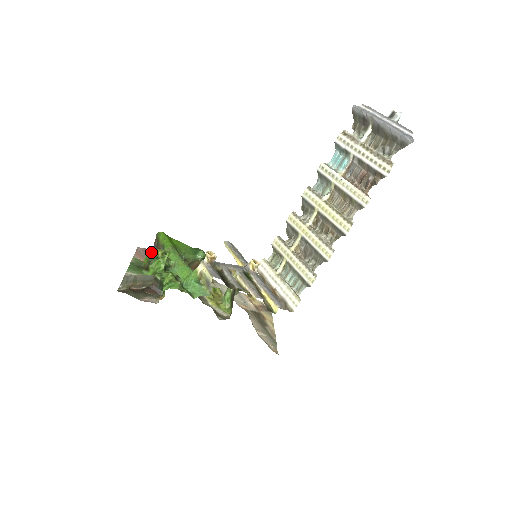
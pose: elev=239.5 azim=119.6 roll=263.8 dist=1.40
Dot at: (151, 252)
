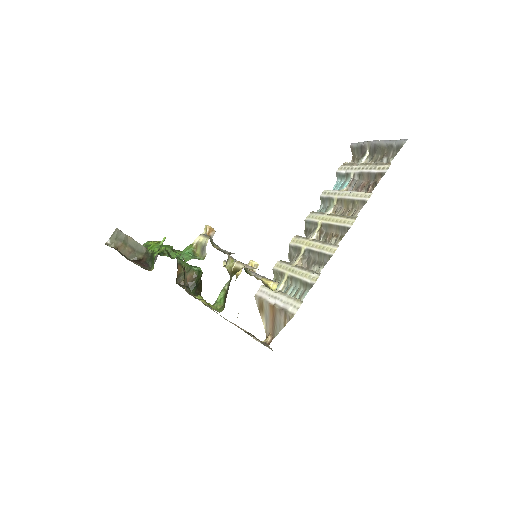
Dot at: (147, 243)
